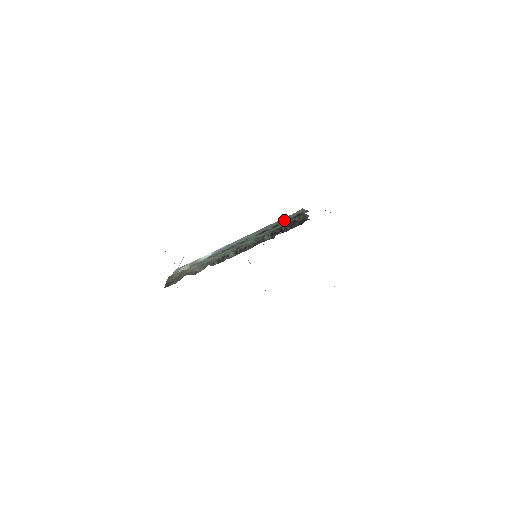
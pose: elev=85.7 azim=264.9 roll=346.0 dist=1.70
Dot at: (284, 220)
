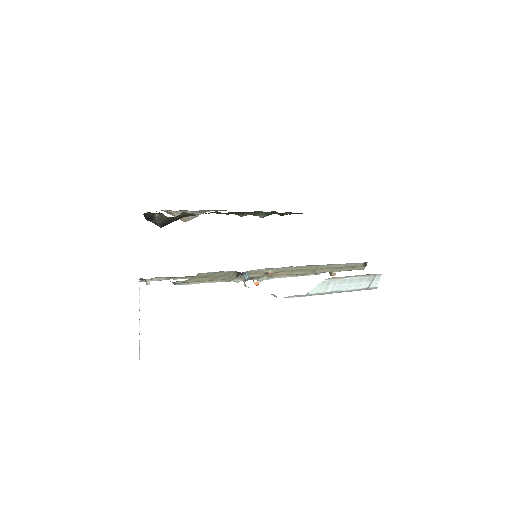
Dot at: occluded
